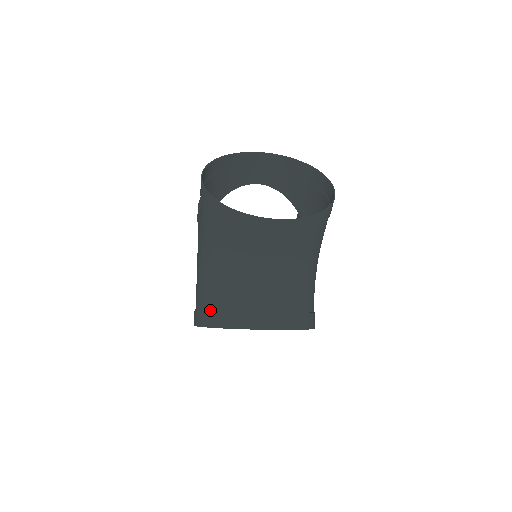
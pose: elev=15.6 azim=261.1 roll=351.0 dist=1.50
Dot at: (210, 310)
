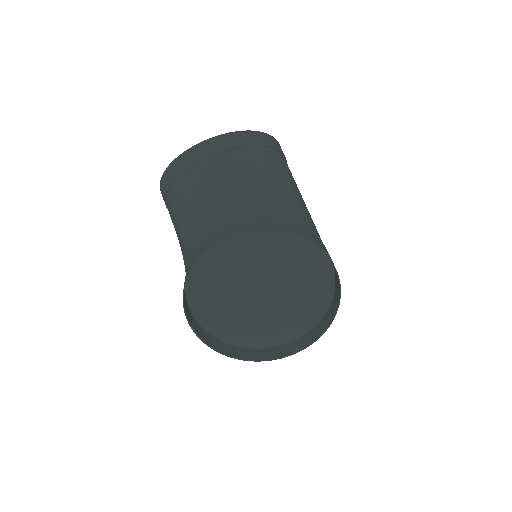
Dot at: occluded
